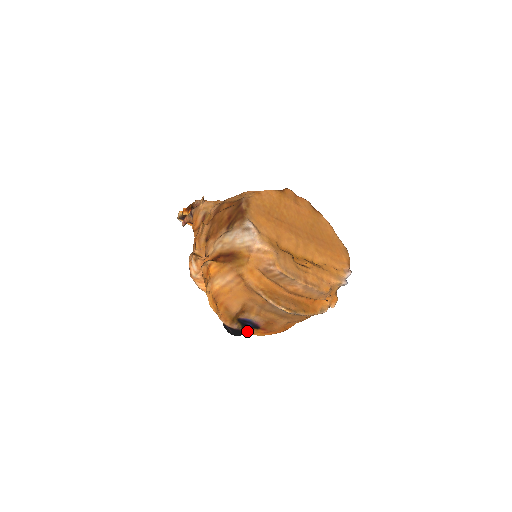
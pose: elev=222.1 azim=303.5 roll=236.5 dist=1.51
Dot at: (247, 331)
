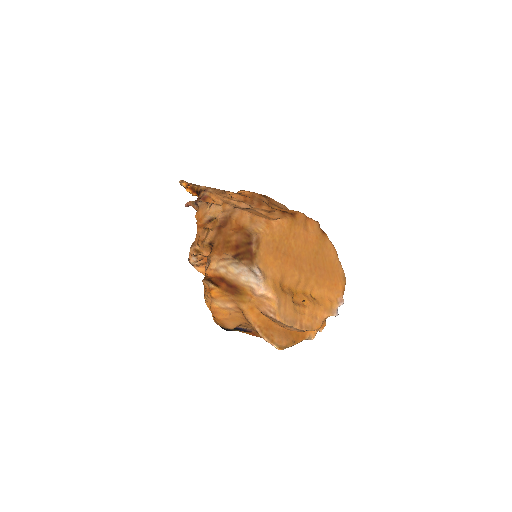
Dot at: occluded
